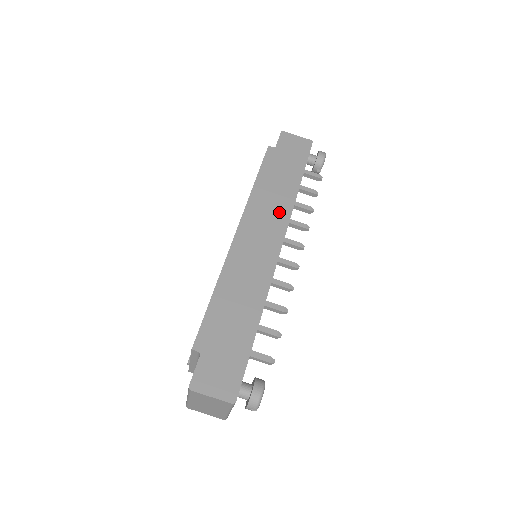
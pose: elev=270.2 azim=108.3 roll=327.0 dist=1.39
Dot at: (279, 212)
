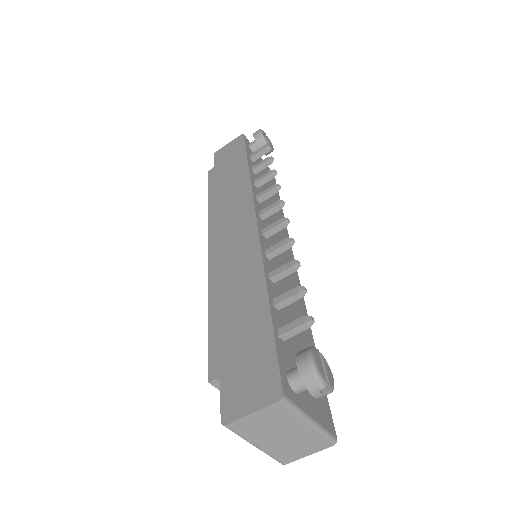
Dot at: (240, 200)
